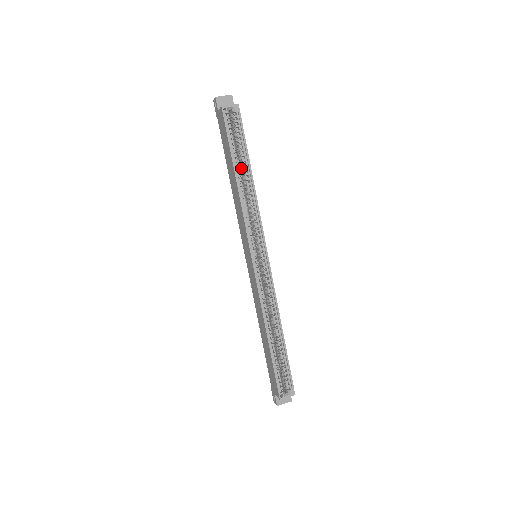
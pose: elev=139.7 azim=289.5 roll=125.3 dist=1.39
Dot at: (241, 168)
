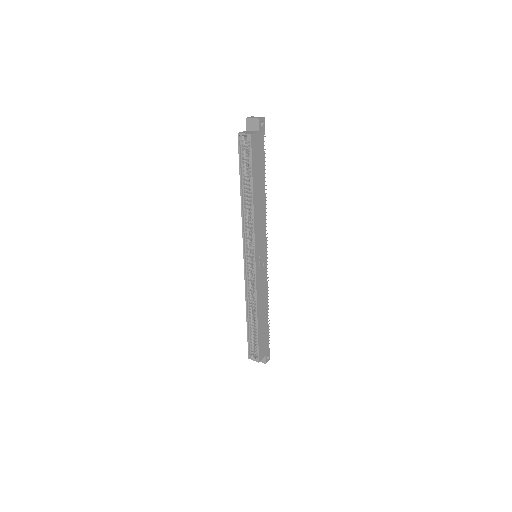
Dot at: occluded
